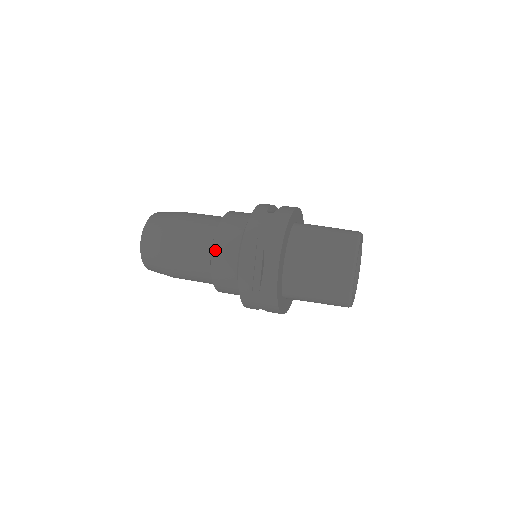
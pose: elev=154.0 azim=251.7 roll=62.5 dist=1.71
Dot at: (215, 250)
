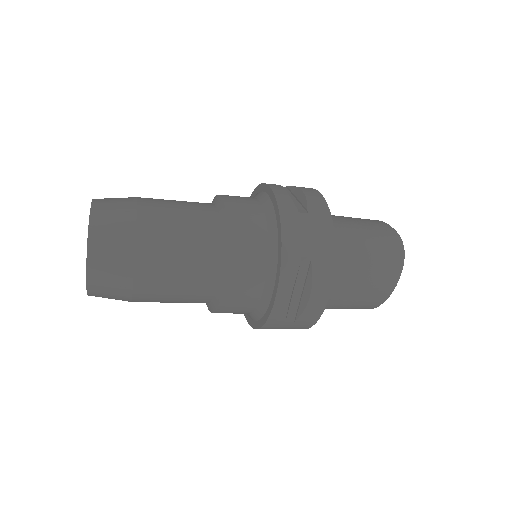
Dot at: (225, 196)
